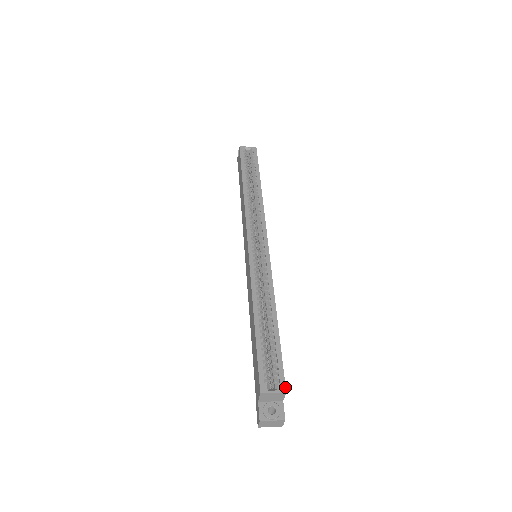
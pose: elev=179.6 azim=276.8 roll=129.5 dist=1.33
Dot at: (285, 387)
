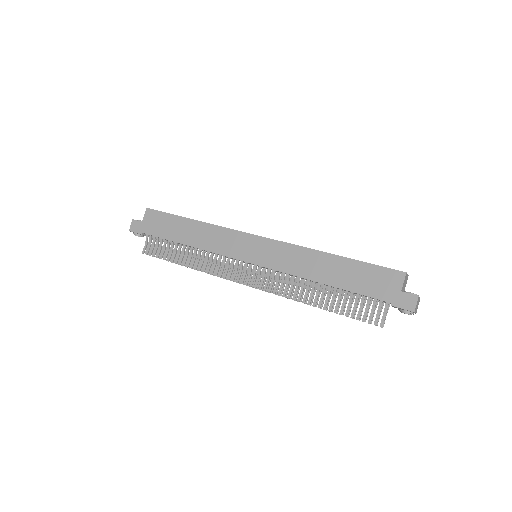
Dot at: occluded
